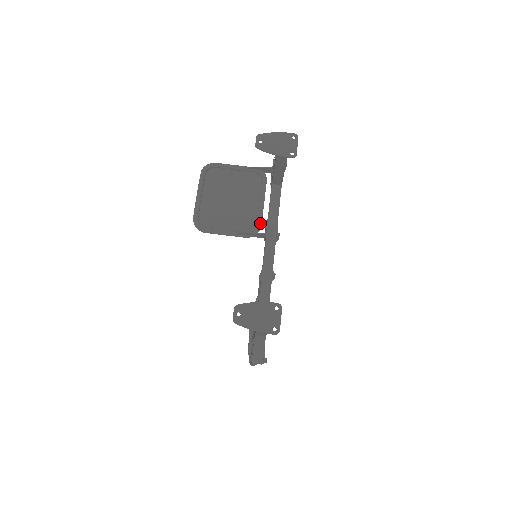
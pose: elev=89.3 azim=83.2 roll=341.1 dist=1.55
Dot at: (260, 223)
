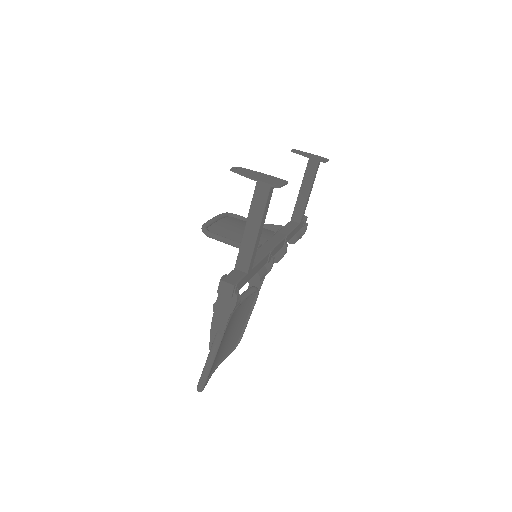
Dot at: occluded
